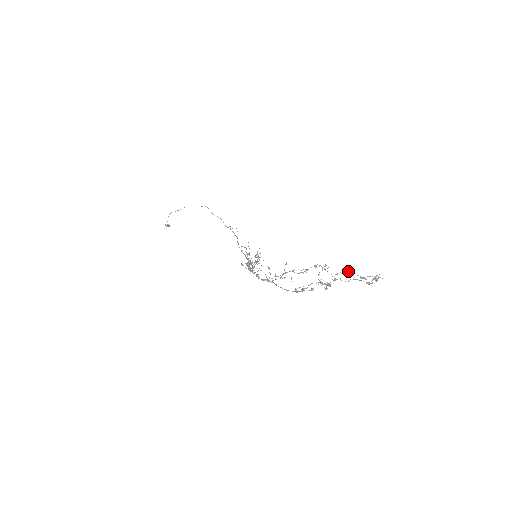
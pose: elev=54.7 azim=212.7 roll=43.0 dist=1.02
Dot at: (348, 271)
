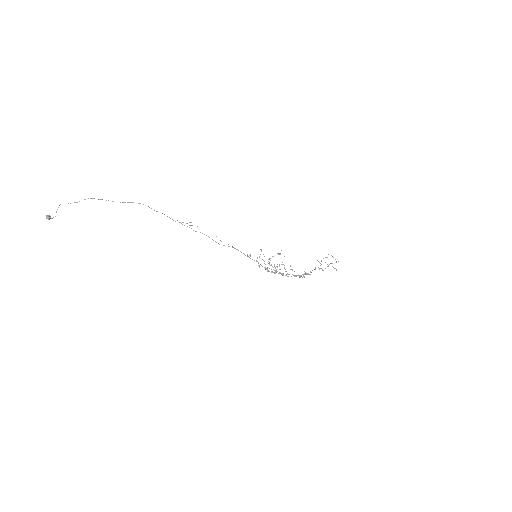
Dot at: occluded
